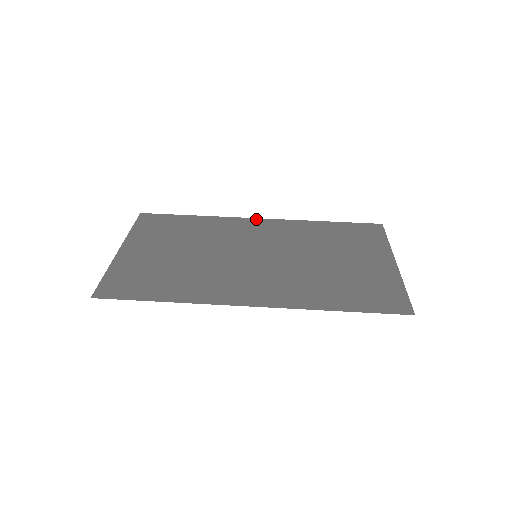
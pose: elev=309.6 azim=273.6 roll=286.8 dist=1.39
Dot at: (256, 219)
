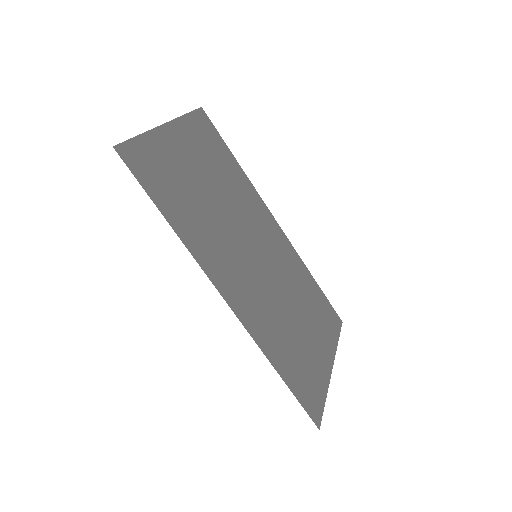
Dot at: (275, 220)
